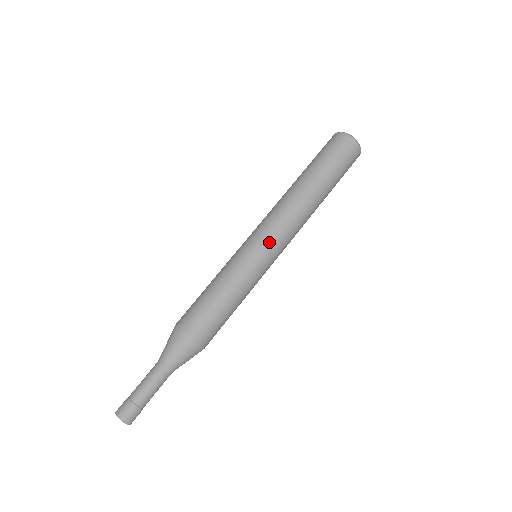
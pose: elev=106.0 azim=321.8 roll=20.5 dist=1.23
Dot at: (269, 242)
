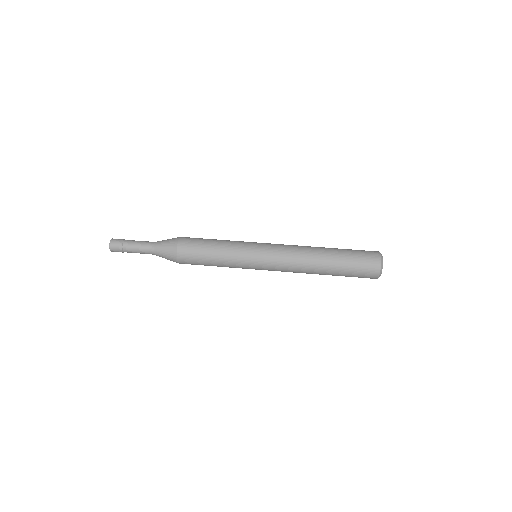
Dot at: (268, 247)
